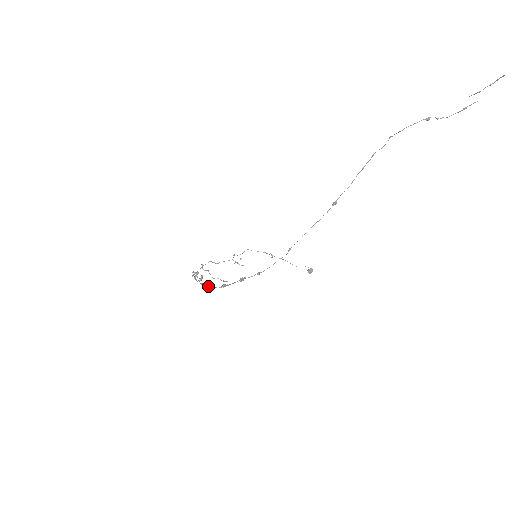
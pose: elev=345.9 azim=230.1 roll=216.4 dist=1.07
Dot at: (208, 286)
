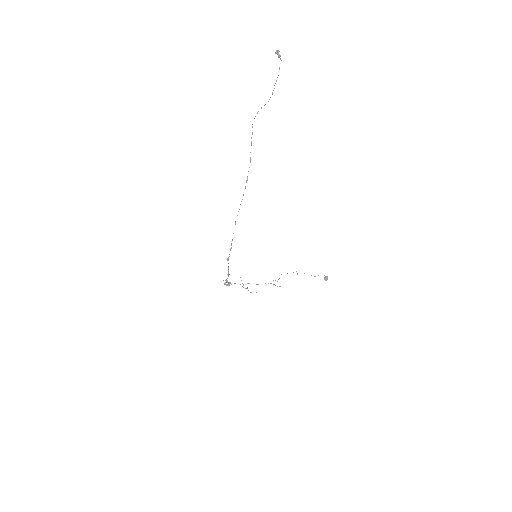
Dot at: occluded
